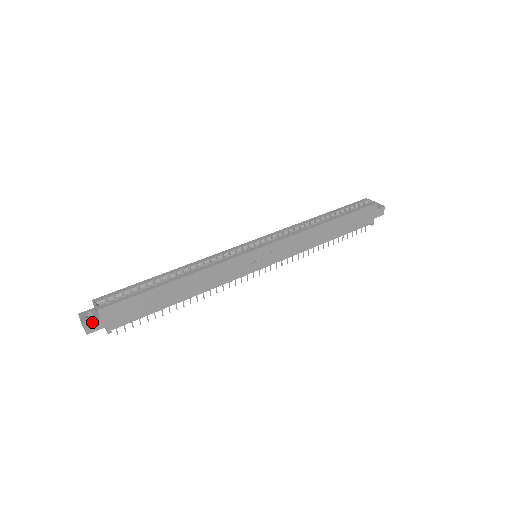
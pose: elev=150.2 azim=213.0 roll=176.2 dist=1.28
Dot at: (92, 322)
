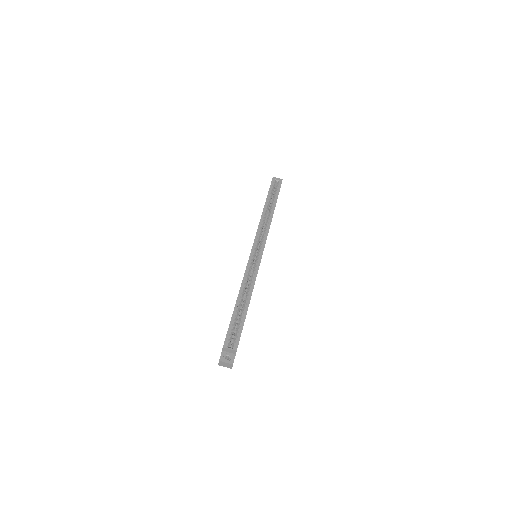
Dot at: occluded
